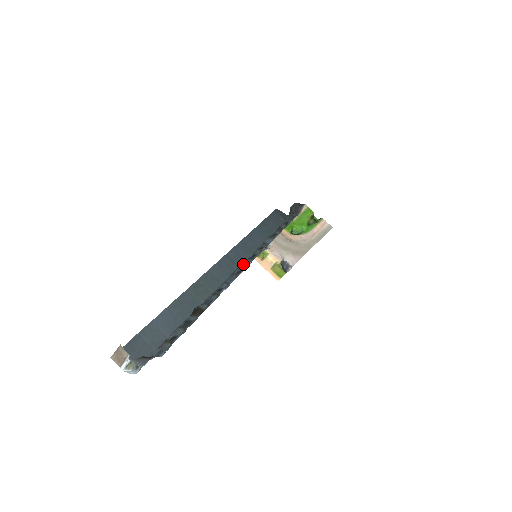
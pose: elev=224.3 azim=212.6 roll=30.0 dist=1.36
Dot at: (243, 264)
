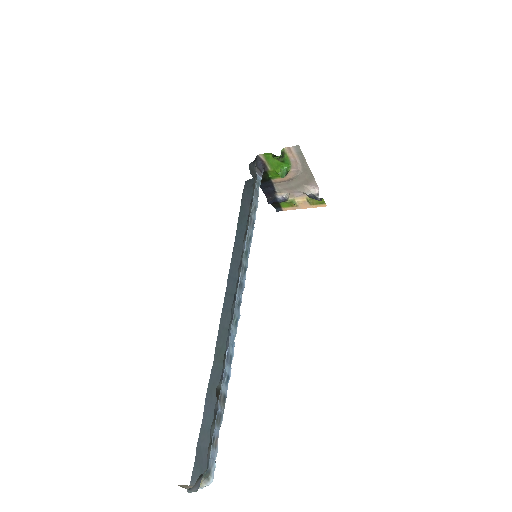
Dot at: (233, 301)
